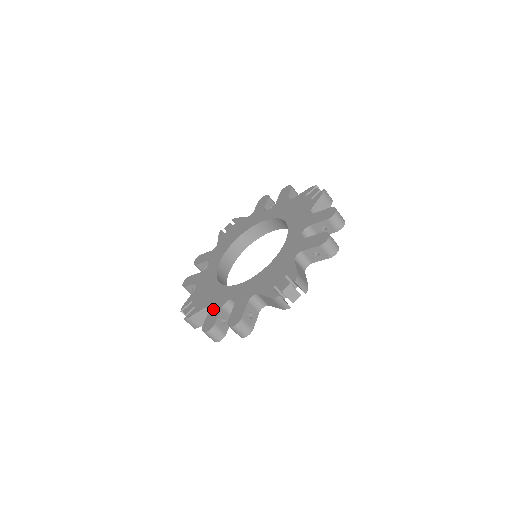
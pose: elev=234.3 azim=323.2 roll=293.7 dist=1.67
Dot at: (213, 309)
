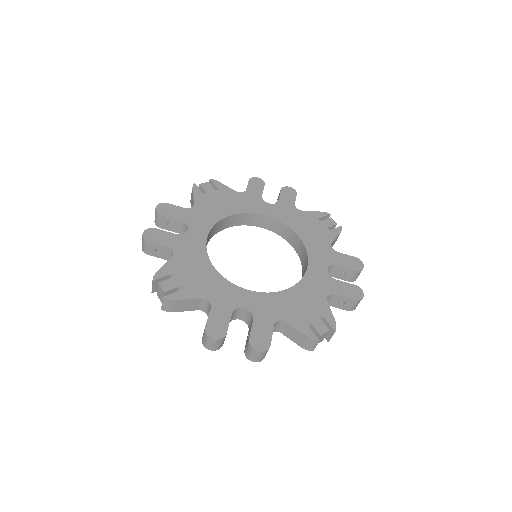
Dot at: (218, 309)
